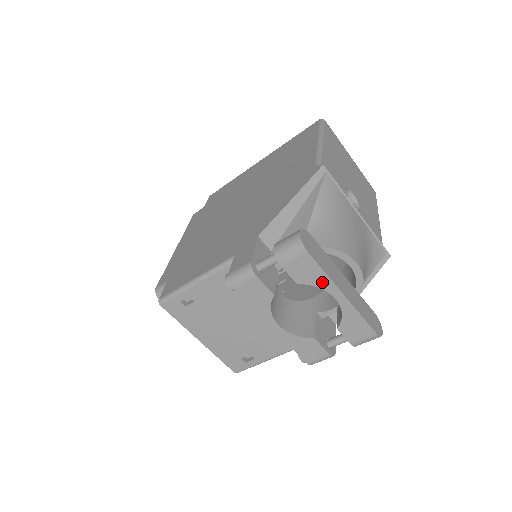
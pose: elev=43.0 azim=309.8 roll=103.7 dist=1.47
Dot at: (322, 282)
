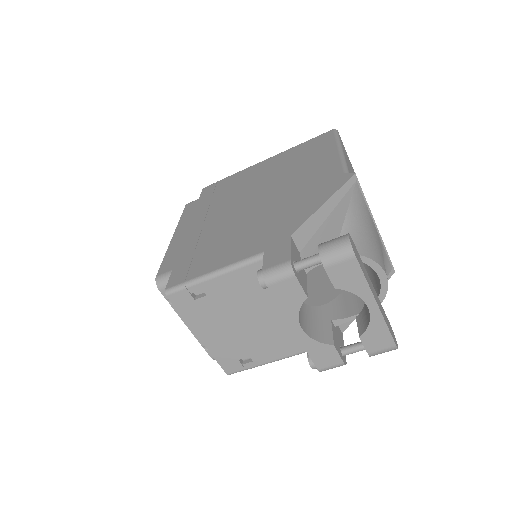
Dot at: (360, 289)
